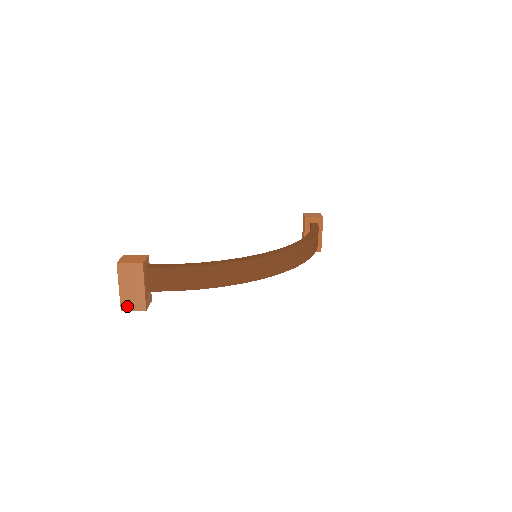
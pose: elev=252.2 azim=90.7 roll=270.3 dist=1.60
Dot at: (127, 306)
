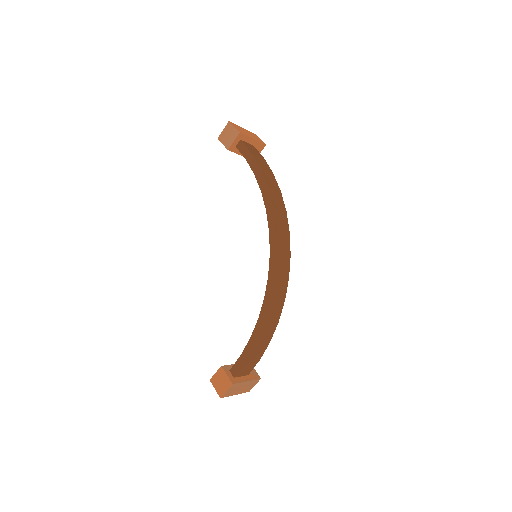
Dot at: (249, 389)
